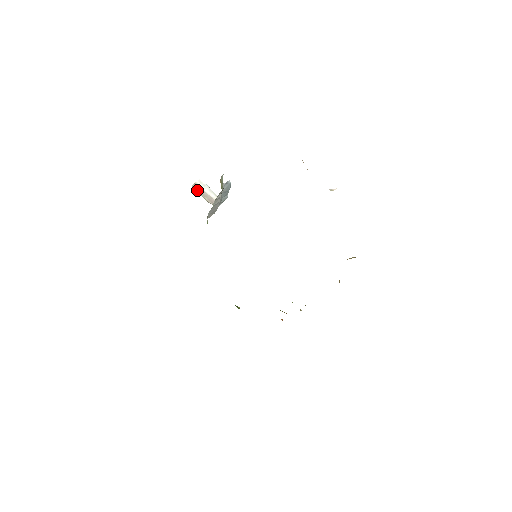
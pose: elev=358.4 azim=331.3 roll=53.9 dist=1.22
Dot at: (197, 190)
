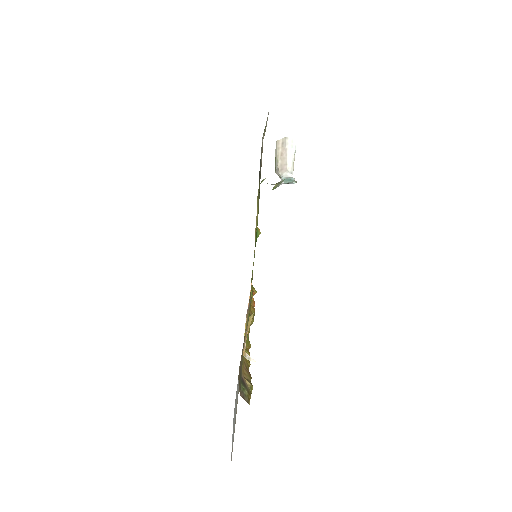
Dot at: (279, 147)
